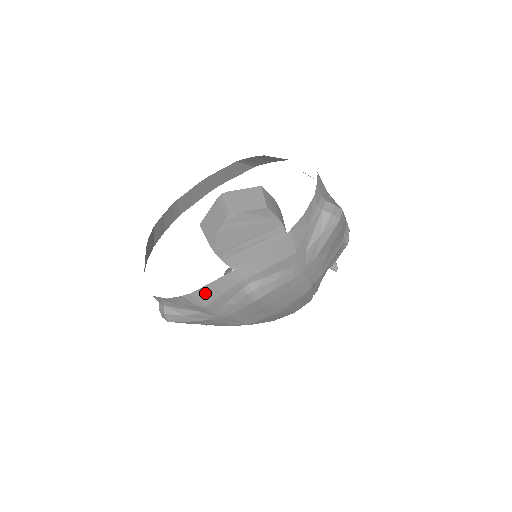
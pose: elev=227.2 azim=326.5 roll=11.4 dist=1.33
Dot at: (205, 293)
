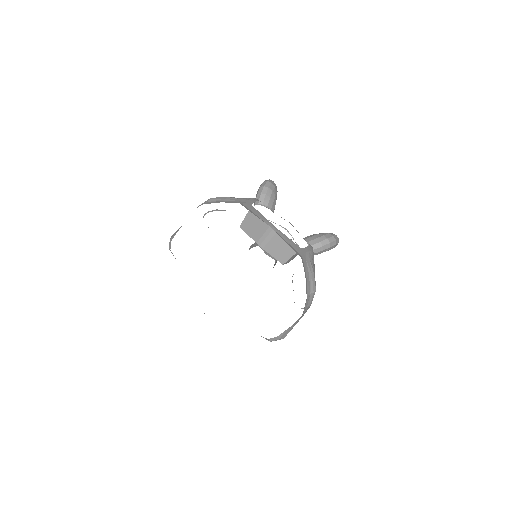
Dot at: occluded
